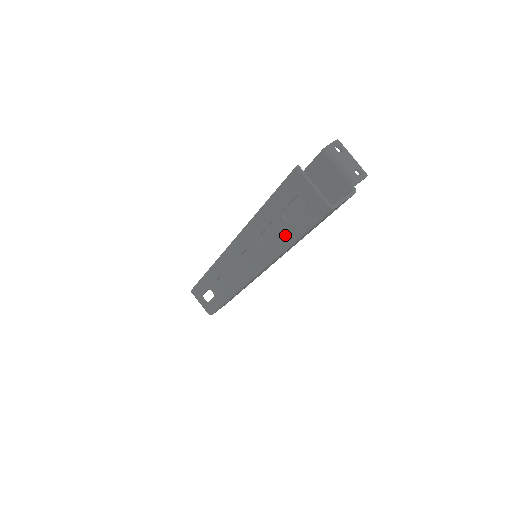
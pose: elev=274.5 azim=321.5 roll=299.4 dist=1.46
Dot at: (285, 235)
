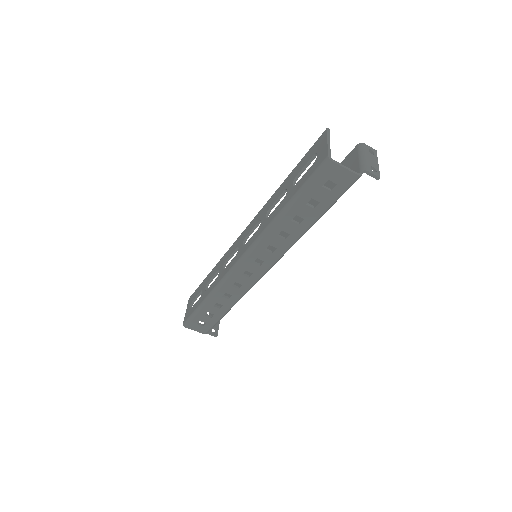
Dot at: (285, 200)
